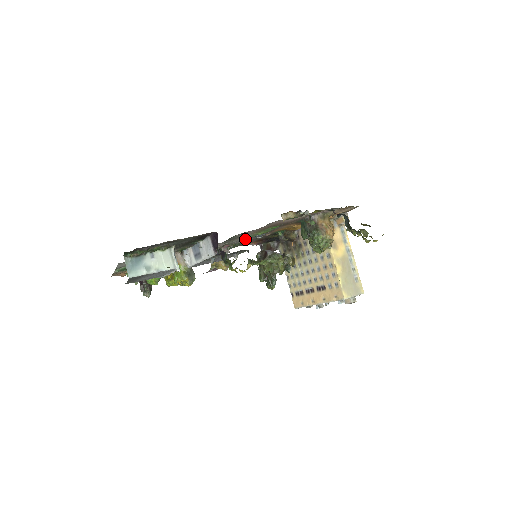
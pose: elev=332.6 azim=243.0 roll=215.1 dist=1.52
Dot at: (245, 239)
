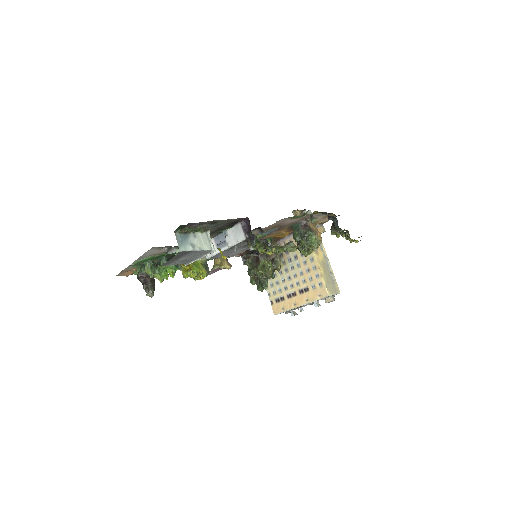
Dot at: occluded
